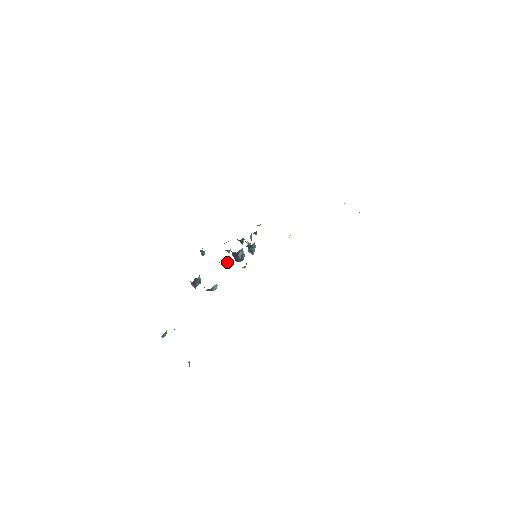
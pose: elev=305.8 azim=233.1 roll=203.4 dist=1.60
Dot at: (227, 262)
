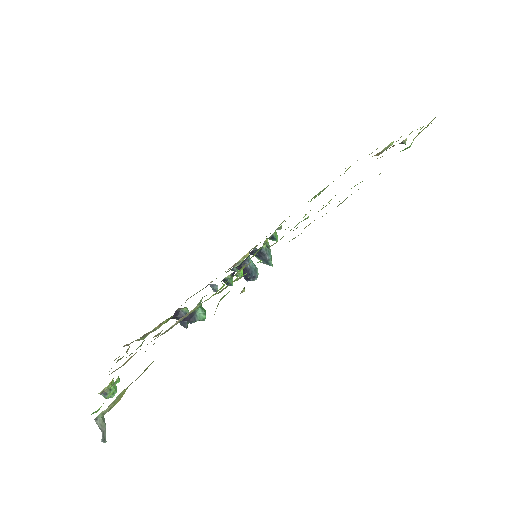
Dot at: (224, 280)
